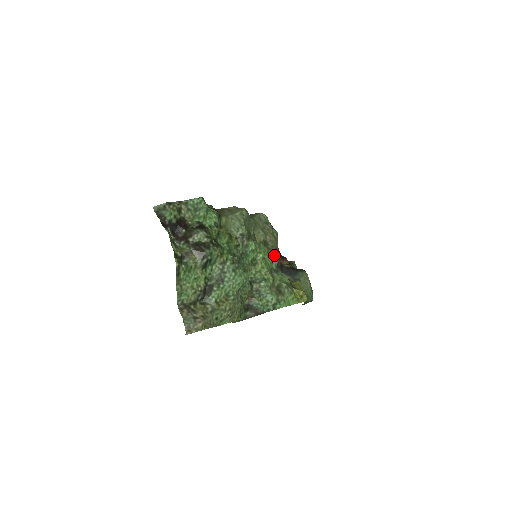
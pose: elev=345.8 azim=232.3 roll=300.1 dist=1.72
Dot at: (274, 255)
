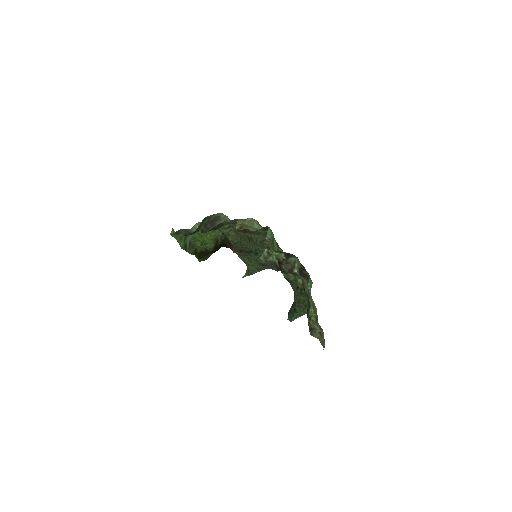
Dot at: (253, 247)
